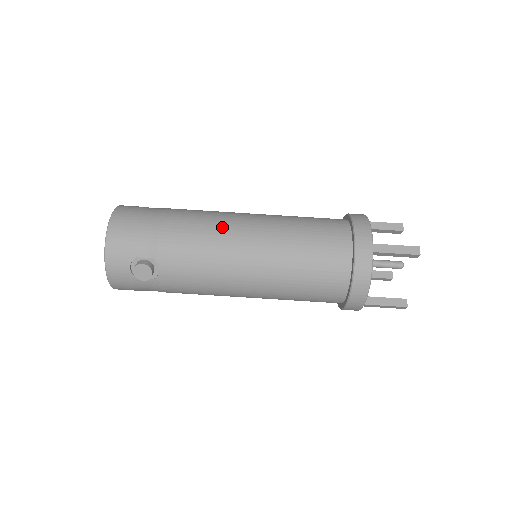
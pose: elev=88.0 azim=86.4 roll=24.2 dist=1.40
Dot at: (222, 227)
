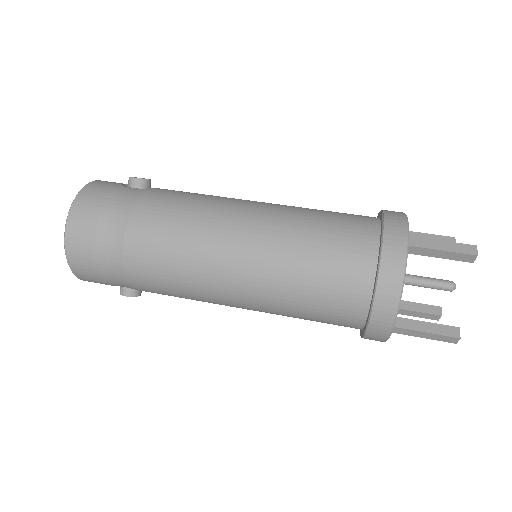
Dot at: occluded
